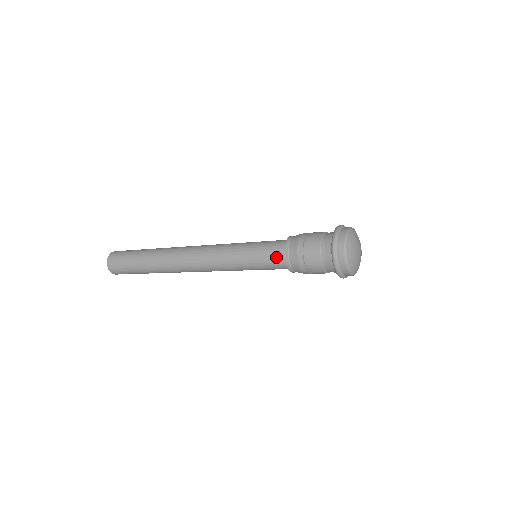
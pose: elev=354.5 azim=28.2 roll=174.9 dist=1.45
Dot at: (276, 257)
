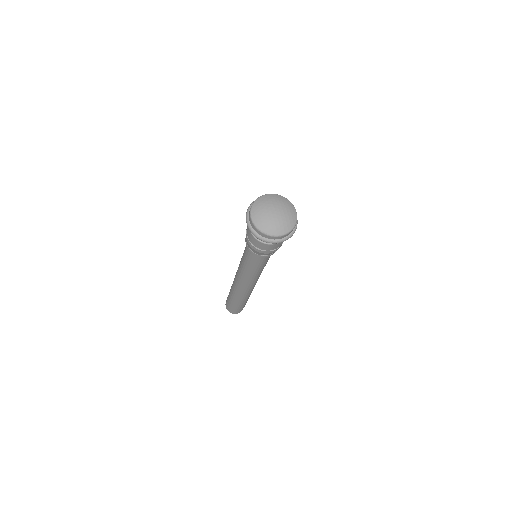
Dot at: occluded
